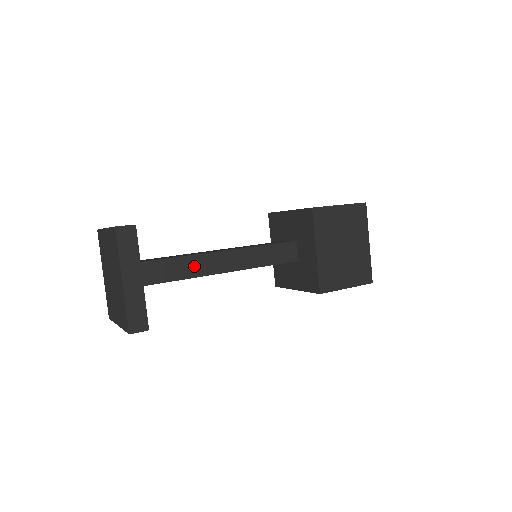
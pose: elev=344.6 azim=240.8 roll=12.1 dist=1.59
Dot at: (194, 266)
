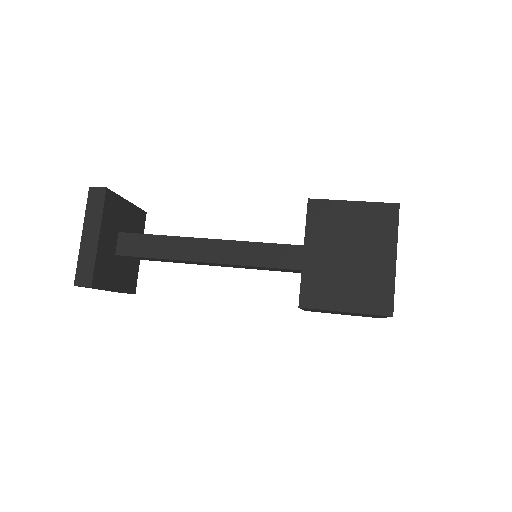
Dot at: (175, 248)
